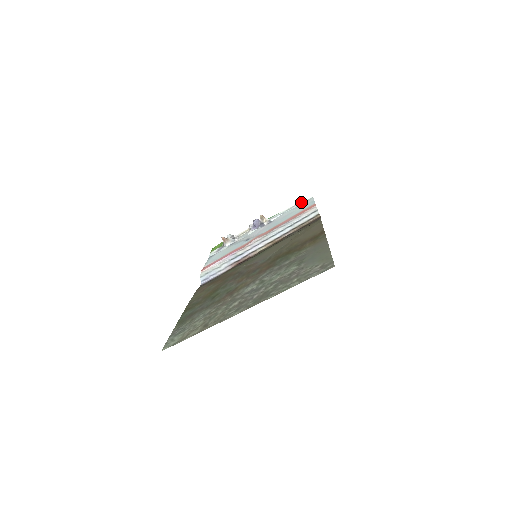
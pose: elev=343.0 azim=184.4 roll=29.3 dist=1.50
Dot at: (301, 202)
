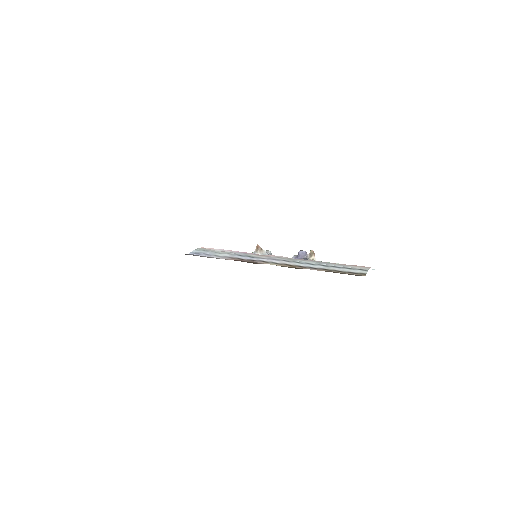
Dot at: occluded
